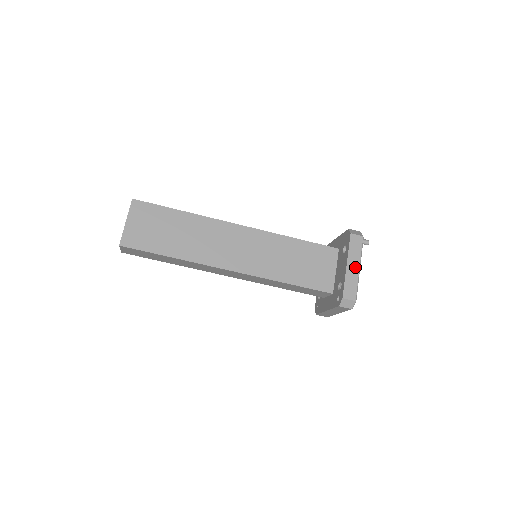
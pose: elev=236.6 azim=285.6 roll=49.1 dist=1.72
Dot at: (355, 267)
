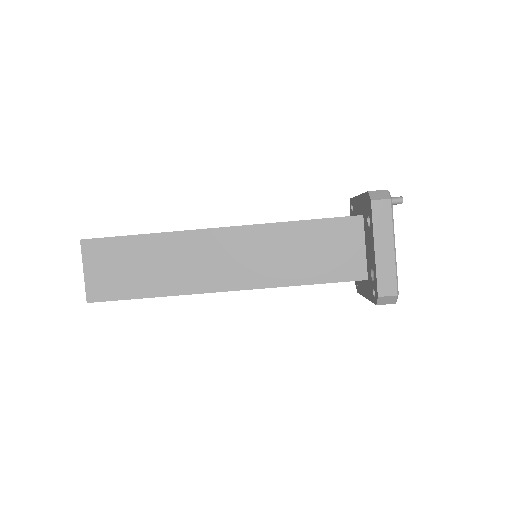
Dot at: (387, 248)
